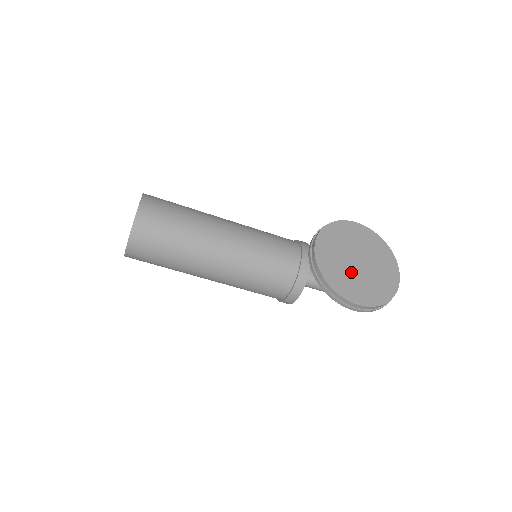
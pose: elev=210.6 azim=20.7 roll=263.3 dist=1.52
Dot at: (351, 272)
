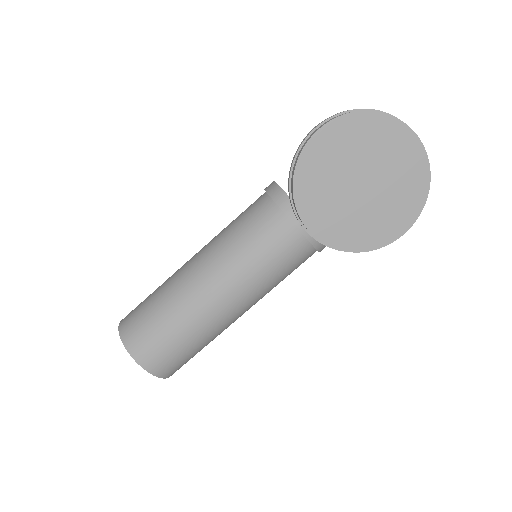
Dot at: (366, 209)
